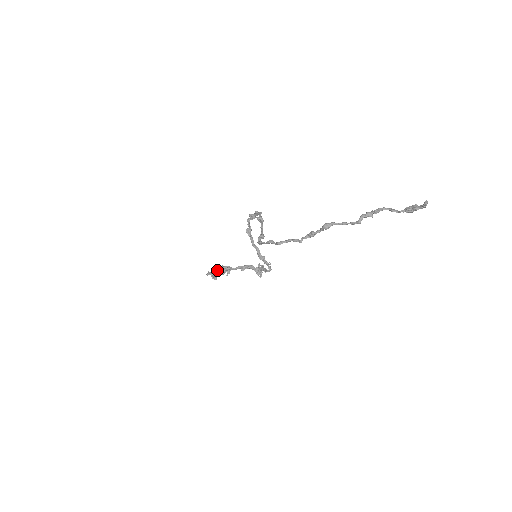
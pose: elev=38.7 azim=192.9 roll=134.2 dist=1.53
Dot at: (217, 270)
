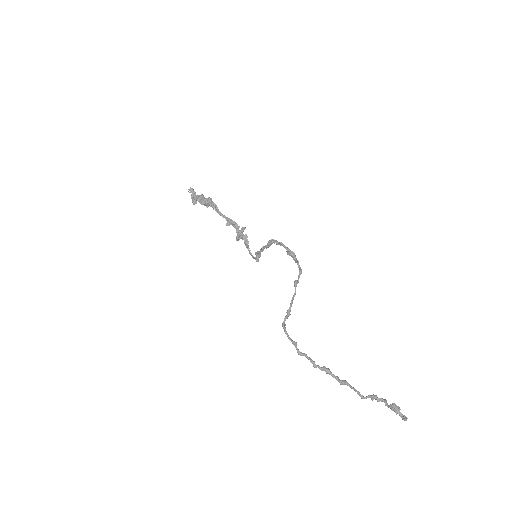
Dot at: (203, 198)
